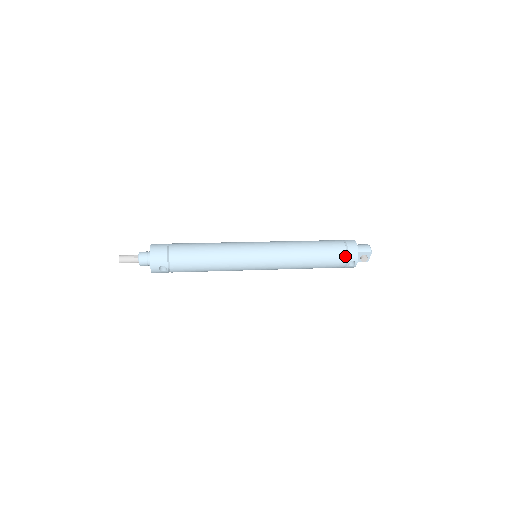
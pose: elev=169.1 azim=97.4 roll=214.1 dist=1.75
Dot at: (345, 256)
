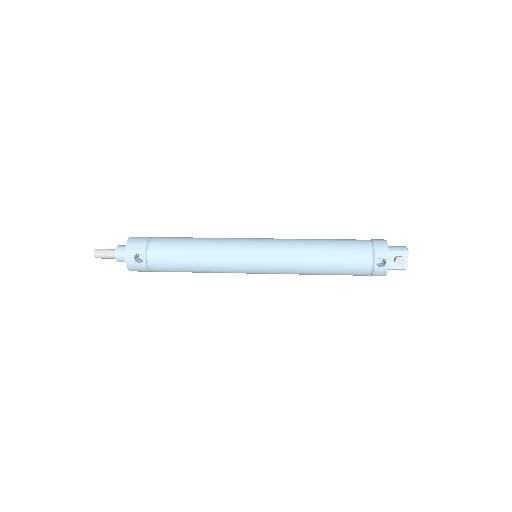
Dot at: (370, 251)
